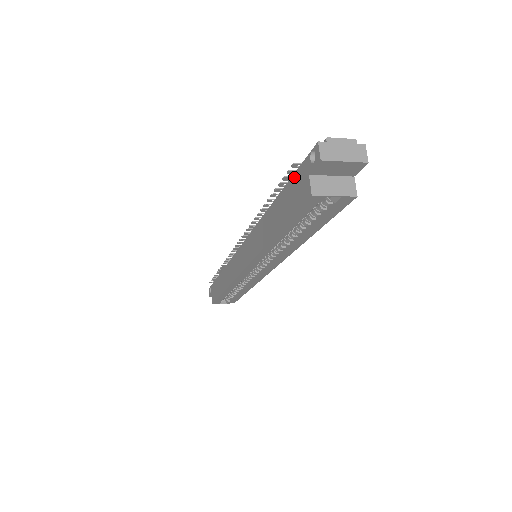
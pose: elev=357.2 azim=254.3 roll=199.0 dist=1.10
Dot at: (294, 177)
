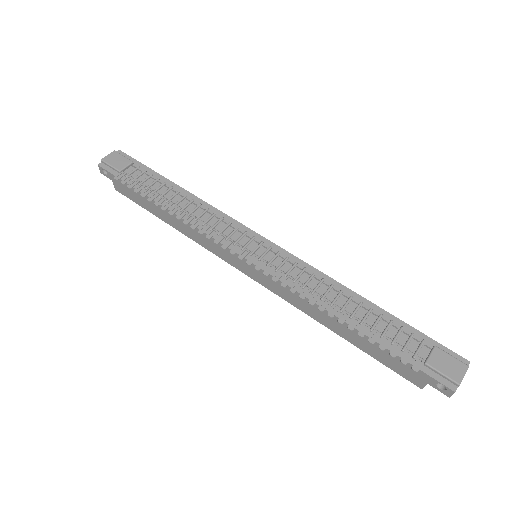
Dot at: (404, 362)
